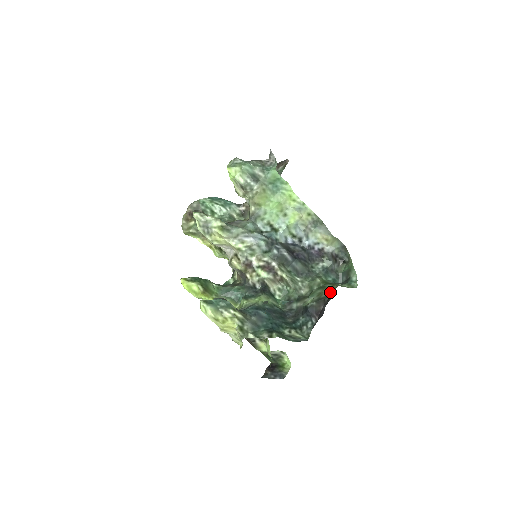
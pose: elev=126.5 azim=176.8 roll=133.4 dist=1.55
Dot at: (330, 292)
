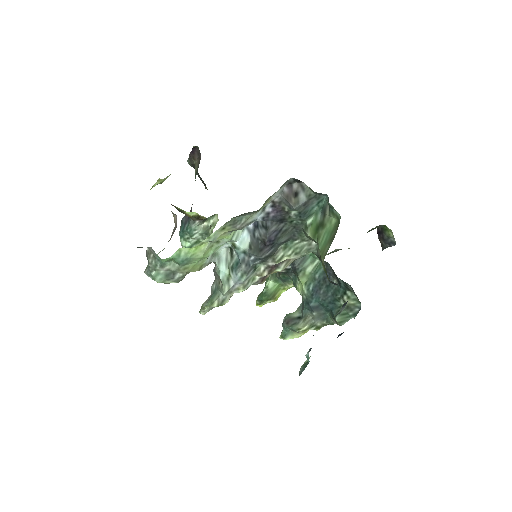
Dot at: occluded
